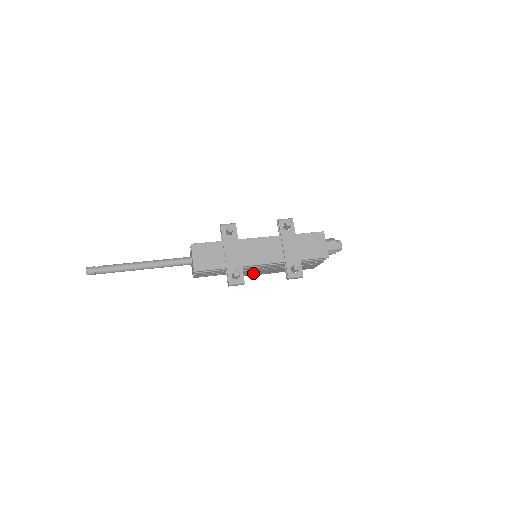
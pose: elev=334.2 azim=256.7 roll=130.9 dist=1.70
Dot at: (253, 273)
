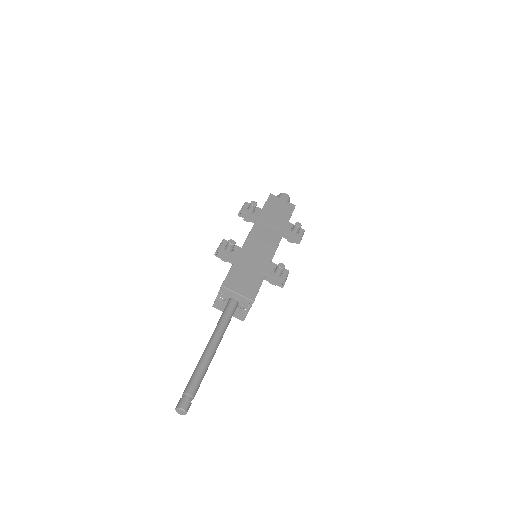
Dot at: occluded
